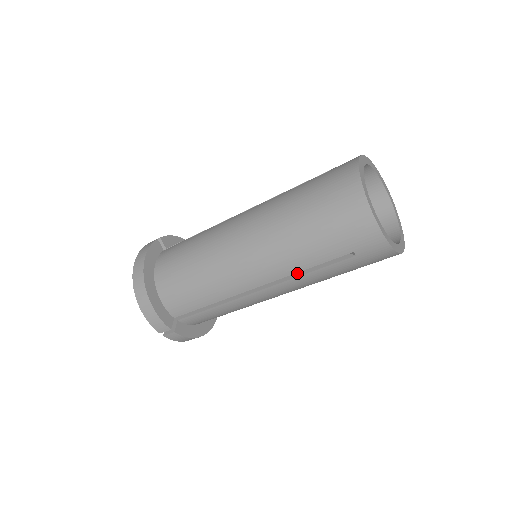
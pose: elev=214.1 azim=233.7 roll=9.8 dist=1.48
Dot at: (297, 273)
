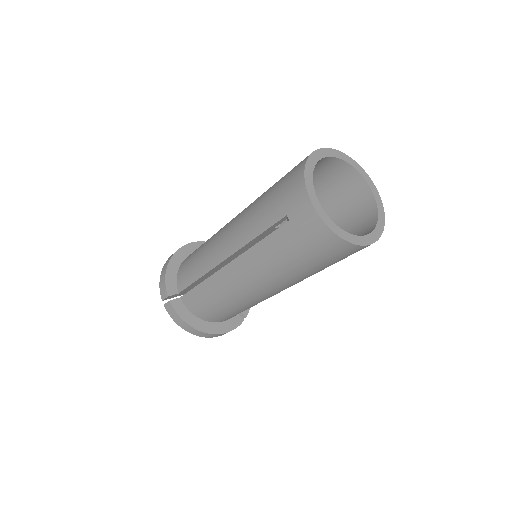
Dot at: occluded
